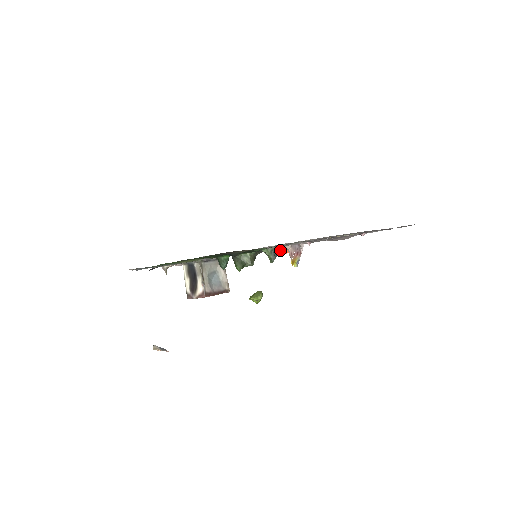
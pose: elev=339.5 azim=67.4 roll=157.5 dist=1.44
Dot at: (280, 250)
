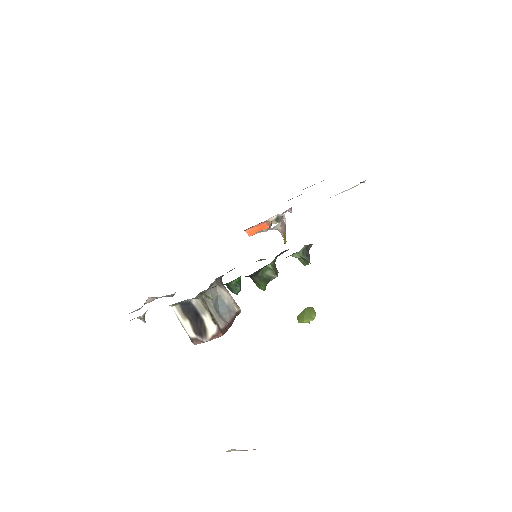
Dot at: (310, 246)
